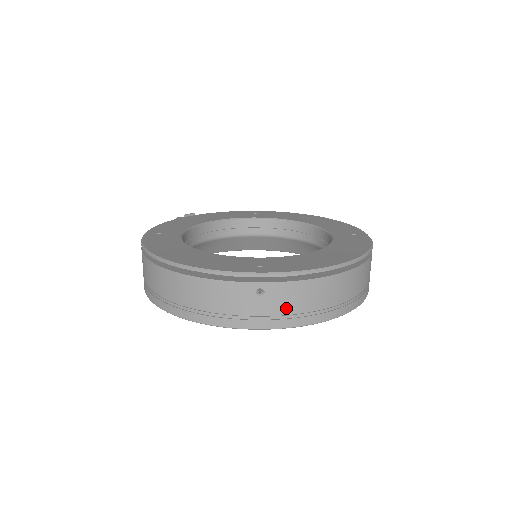
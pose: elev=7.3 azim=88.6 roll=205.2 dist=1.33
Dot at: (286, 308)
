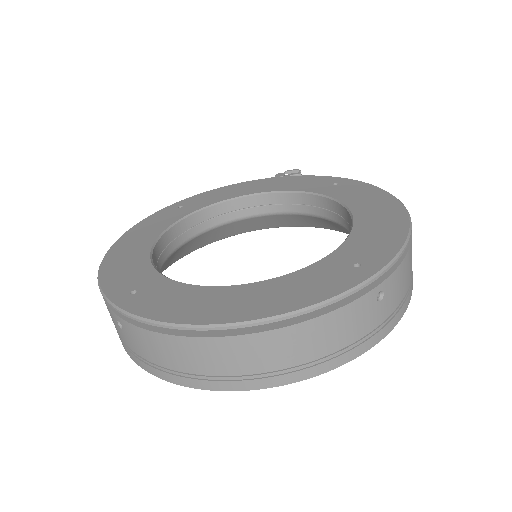
Dot at: (145, 354)
